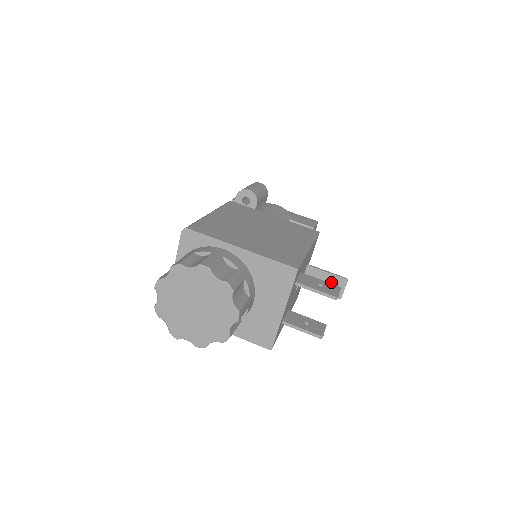
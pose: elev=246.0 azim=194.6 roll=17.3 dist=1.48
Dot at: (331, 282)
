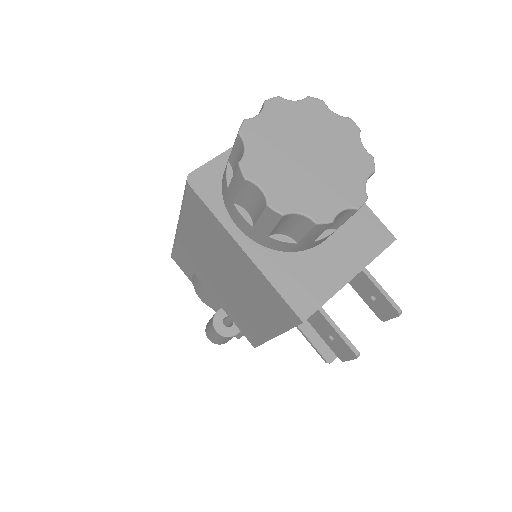
Dot at: occluded
